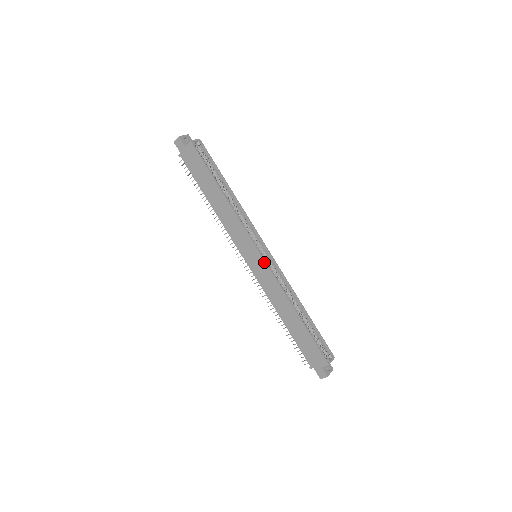
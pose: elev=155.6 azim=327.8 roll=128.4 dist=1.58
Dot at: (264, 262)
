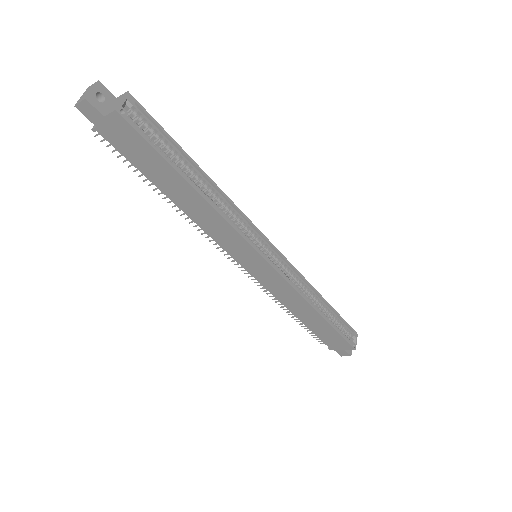
Dot at: (274, 270)
